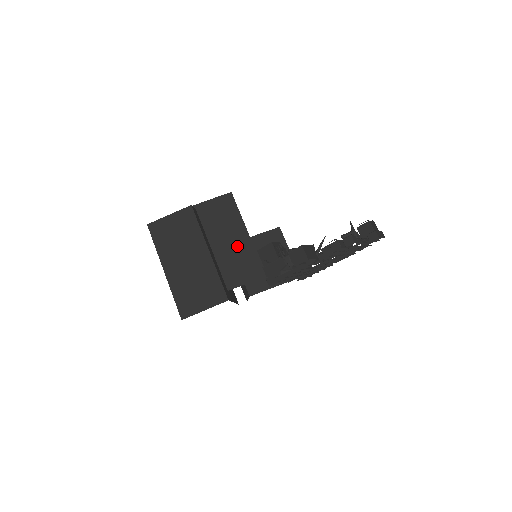
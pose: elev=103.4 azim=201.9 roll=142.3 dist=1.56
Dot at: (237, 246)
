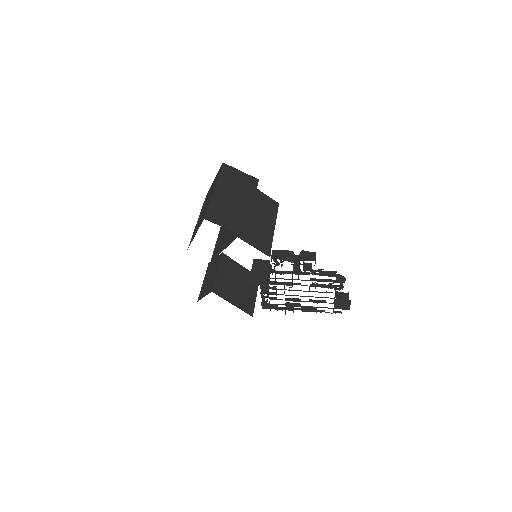
Dot at: (264, 227)
